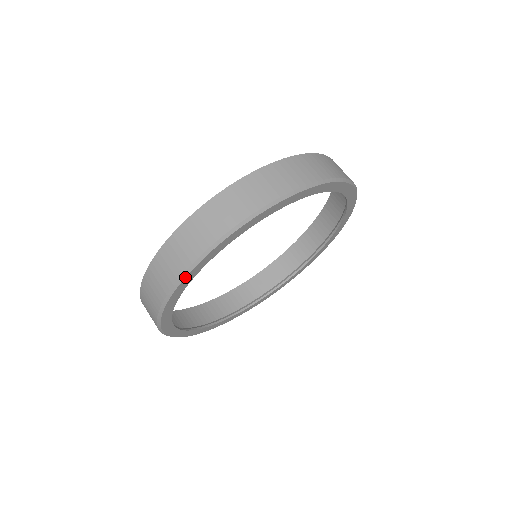
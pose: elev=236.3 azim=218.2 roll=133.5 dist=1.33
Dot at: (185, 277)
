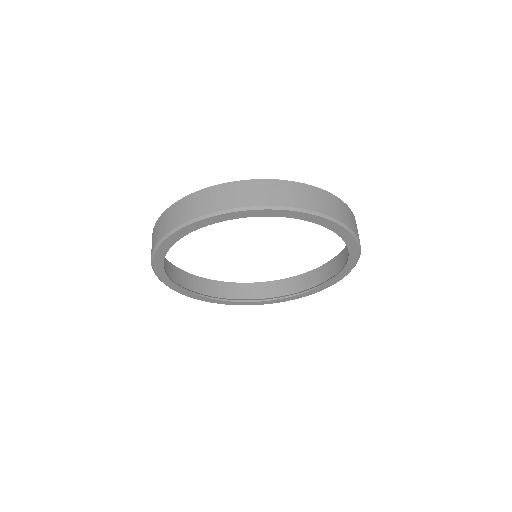
Dot at: (245, 210)
